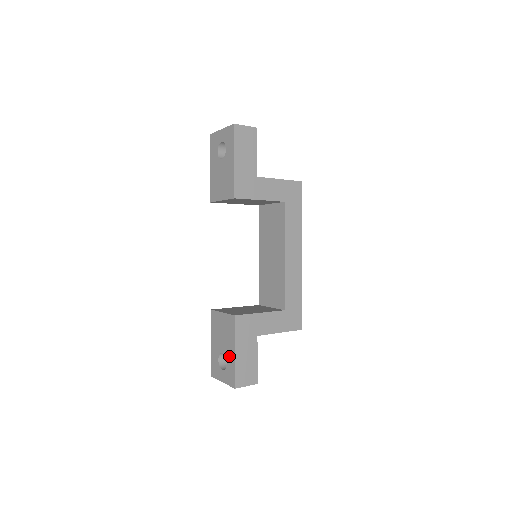
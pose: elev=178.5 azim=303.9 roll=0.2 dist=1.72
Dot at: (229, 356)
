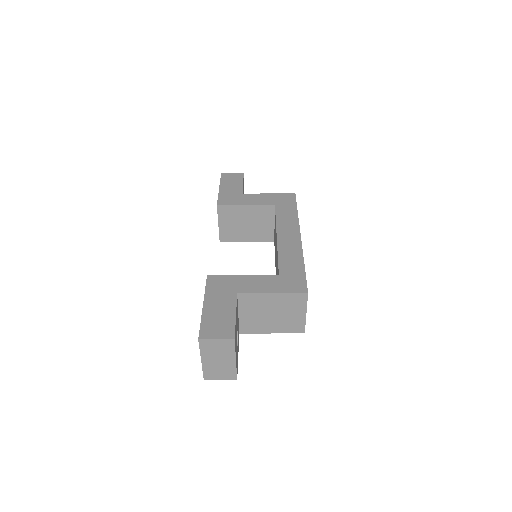
Dot at: occluded
